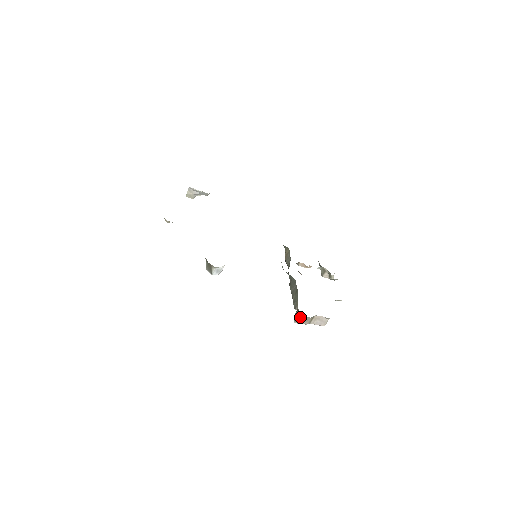
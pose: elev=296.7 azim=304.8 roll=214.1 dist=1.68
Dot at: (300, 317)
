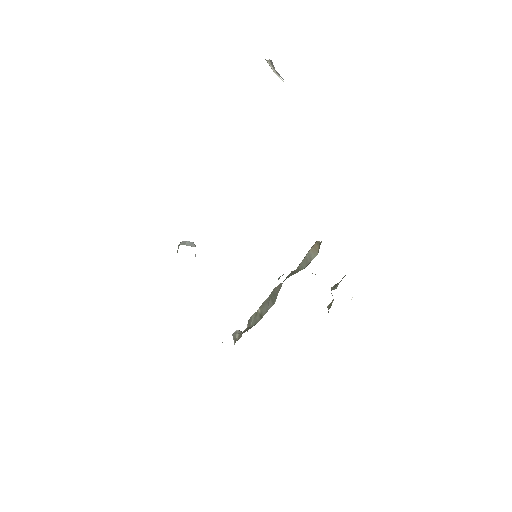
Dot at: (234, 344)
